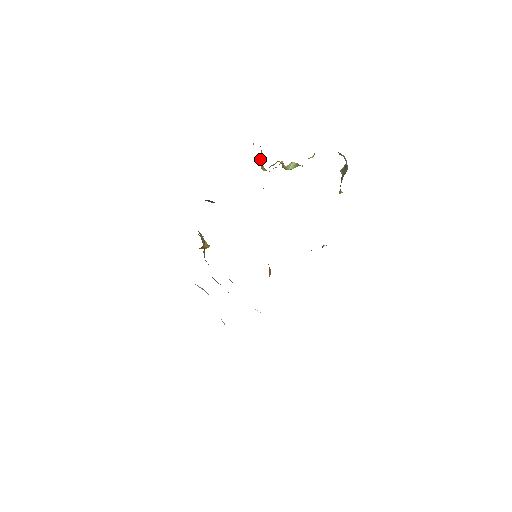
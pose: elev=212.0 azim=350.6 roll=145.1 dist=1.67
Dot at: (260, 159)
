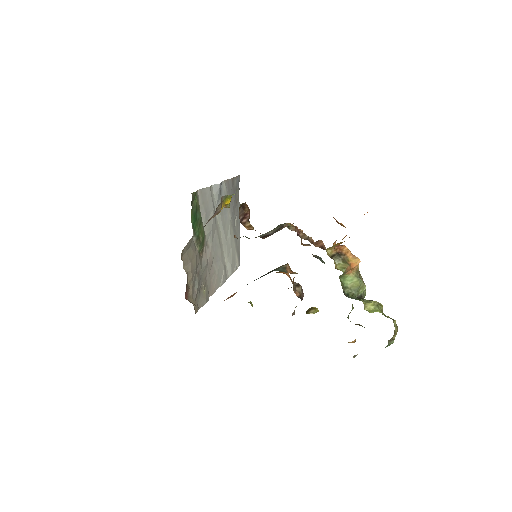
Dot at: (337, 243)
